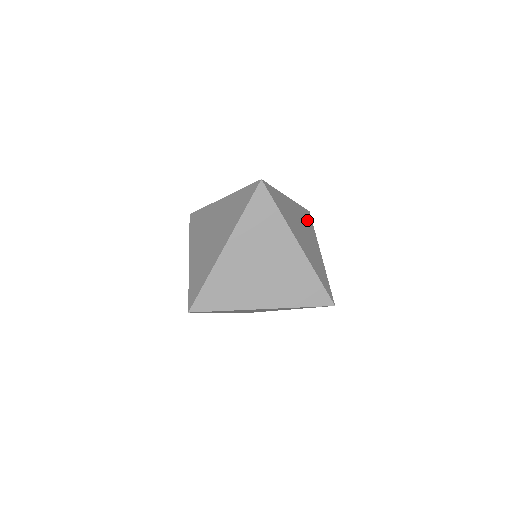
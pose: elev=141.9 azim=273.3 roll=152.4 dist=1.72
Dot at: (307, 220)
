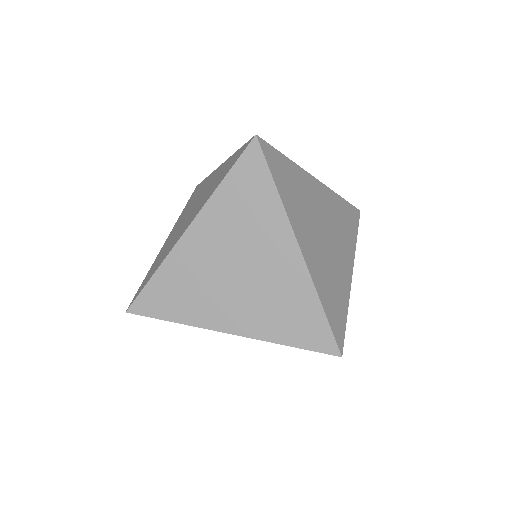
Dot at: occluded
